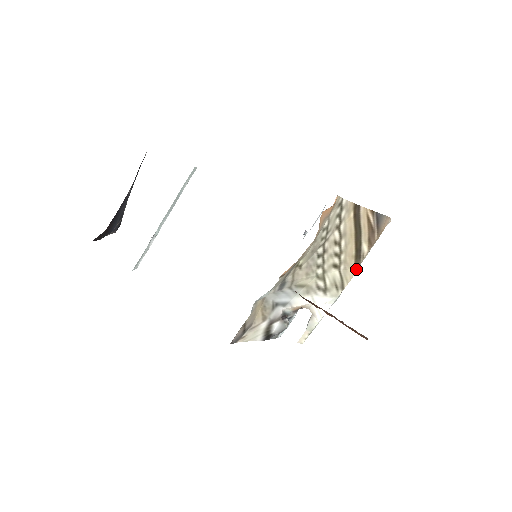
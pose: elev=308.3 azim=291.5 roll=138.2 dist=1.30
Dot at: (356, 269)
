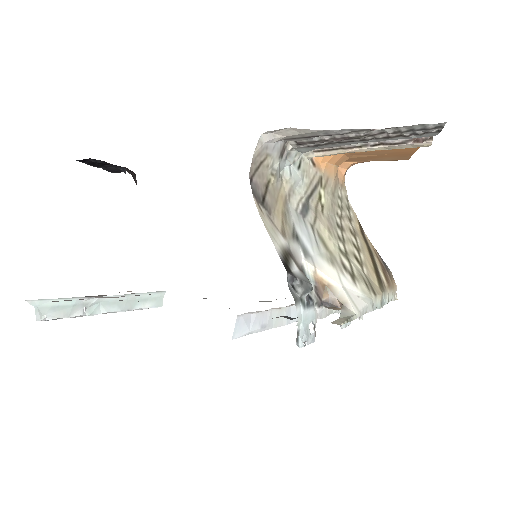
Dot at: (381, 291)
